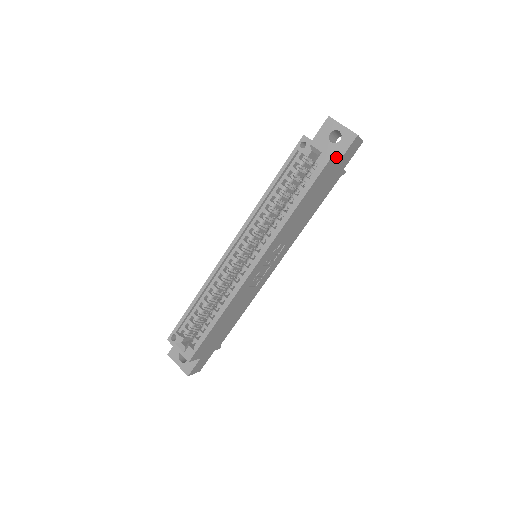
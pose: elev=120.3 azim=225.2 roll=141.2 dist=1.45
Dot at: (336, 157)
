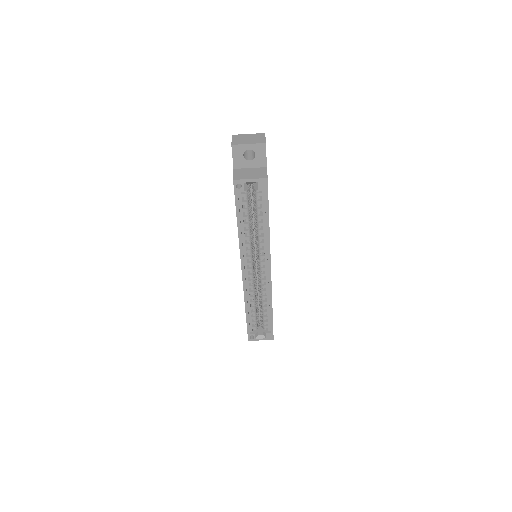
Dot at: occluded
